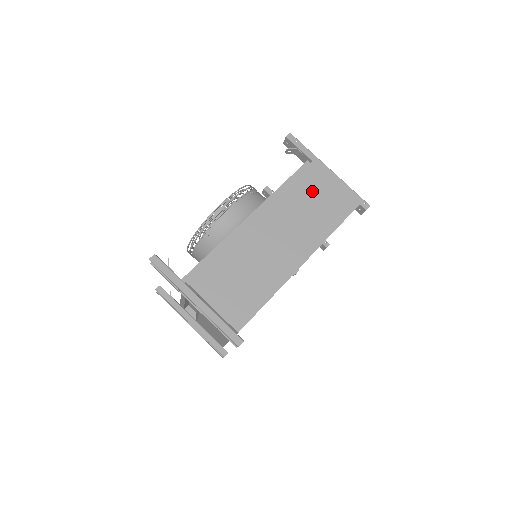
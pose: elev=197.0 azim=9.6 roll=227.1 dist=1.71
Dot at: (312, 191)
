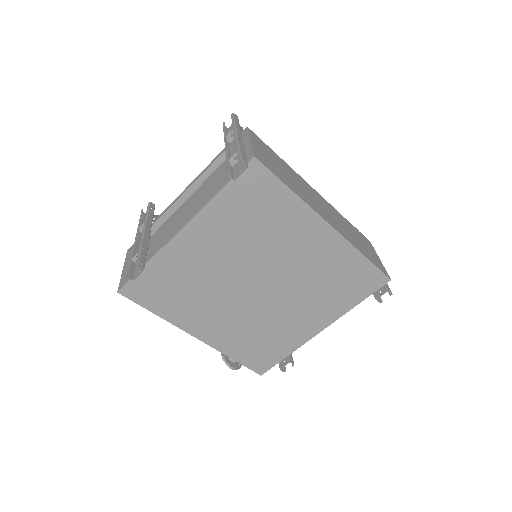
Dot at: (359, 237)
